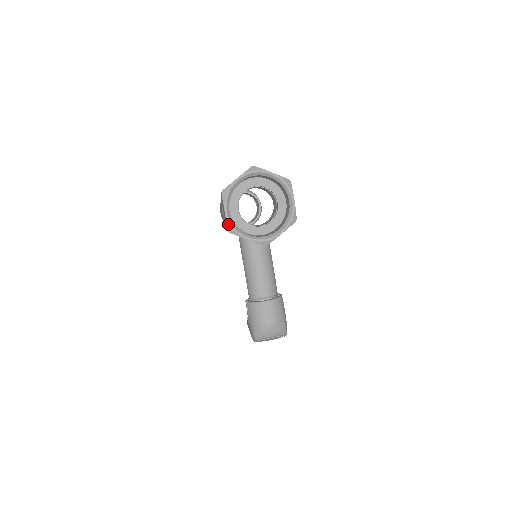
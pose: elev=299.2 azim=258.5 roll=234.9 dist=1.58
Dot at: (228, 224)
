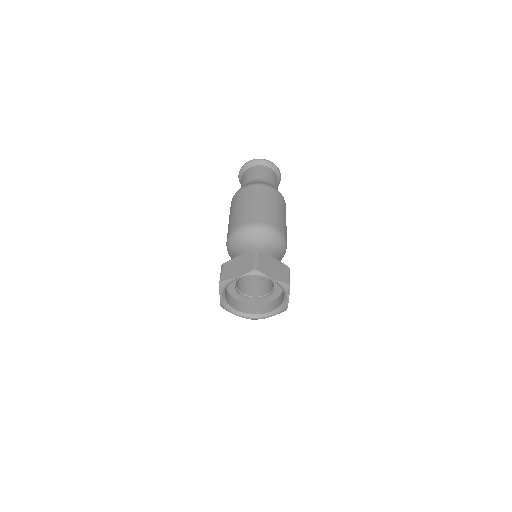
Dot at: (221, 304)
